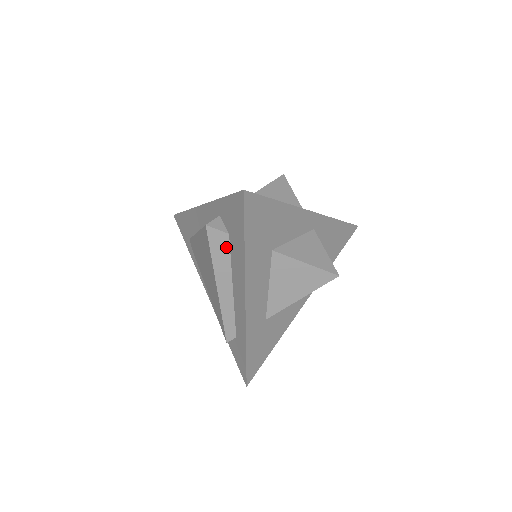
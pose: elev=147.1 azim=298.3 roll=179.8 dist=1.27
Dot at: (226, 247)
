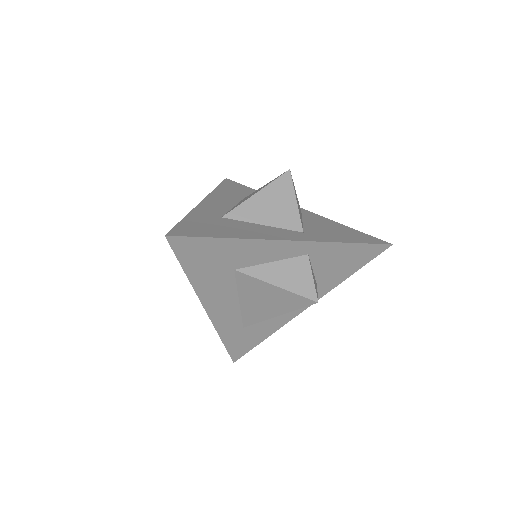
Dot at: occluded
